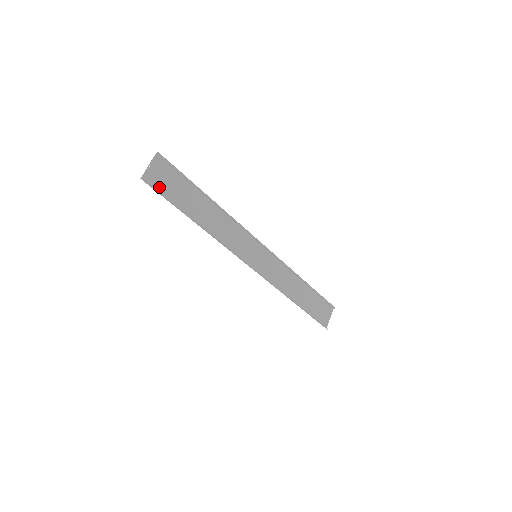
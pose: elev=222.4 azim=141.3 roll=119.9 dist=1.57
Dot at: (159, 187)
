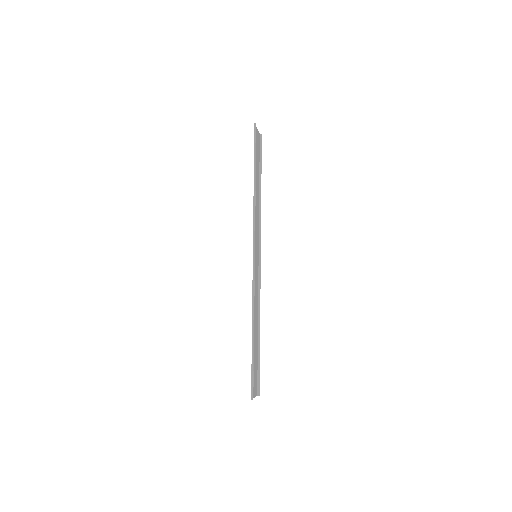
Dot at: (255, 140)
